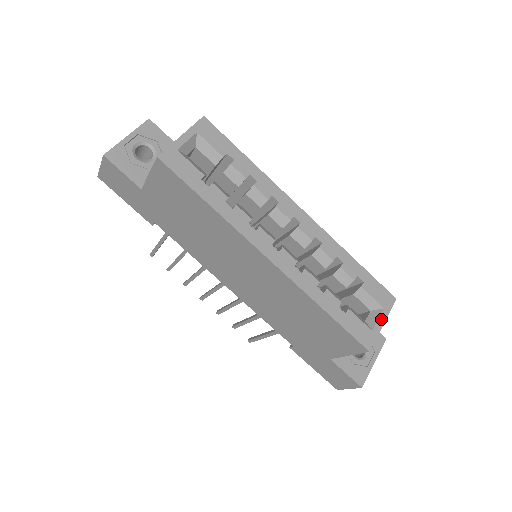
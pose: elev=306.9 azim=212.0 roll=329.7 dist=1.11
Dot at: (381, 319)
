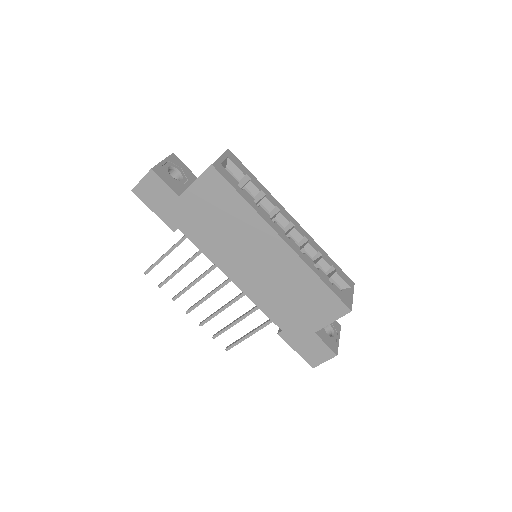
Dot at: (351, 293)
